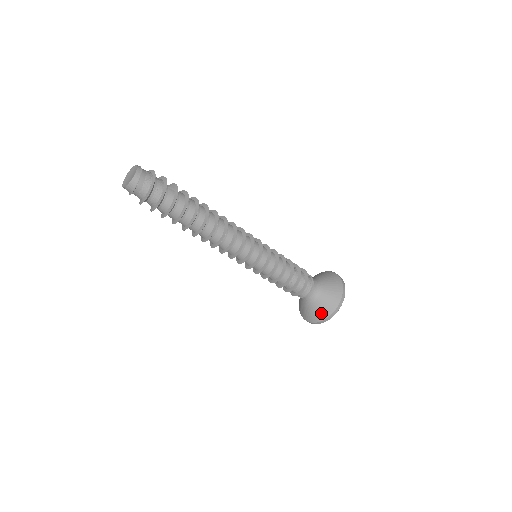
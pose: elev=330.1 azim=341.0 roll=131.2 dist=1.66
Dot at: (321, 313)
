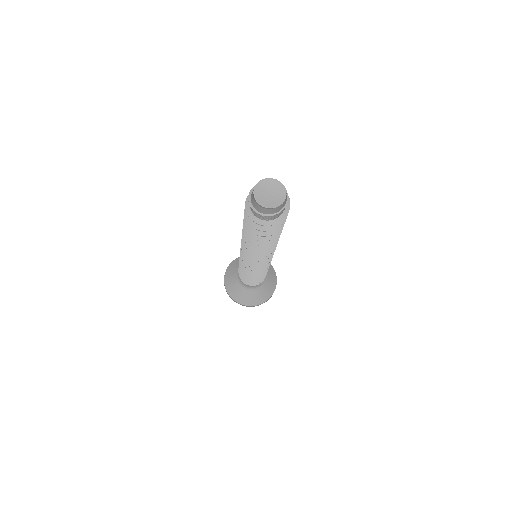
Dot at: (264, 296)
